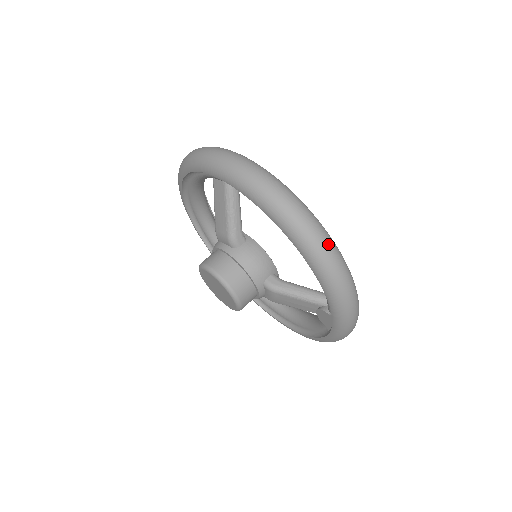
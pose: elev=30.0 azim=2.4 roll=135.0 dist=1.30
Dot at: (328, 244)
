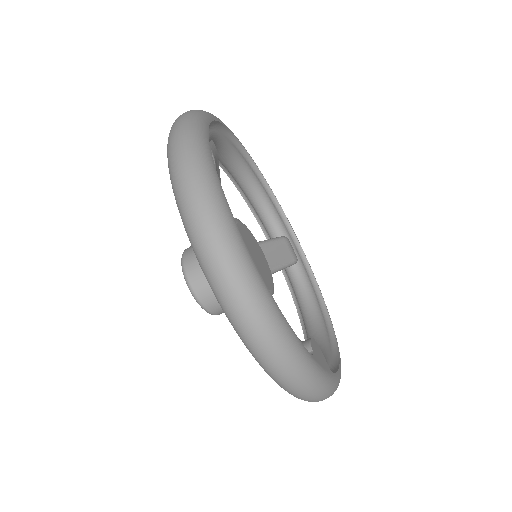
Dot at: (233, 278)
